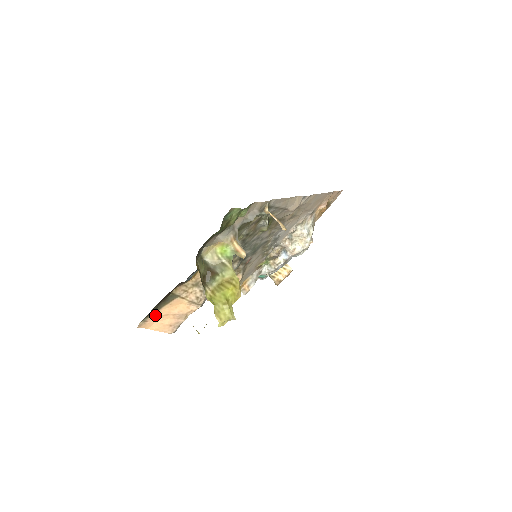
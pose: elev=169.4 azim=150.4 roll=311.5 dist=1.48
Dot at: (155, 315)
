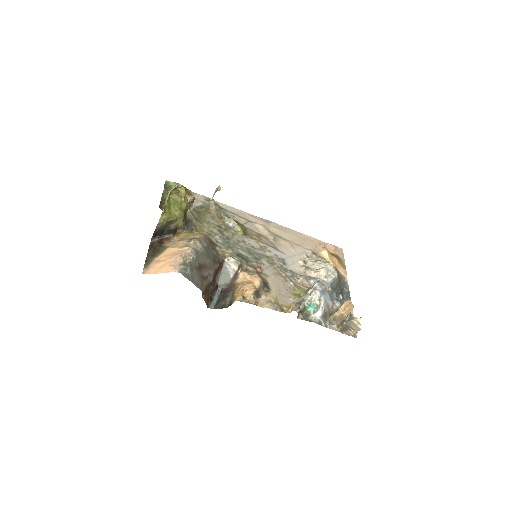
Dot at: (154, 262)
